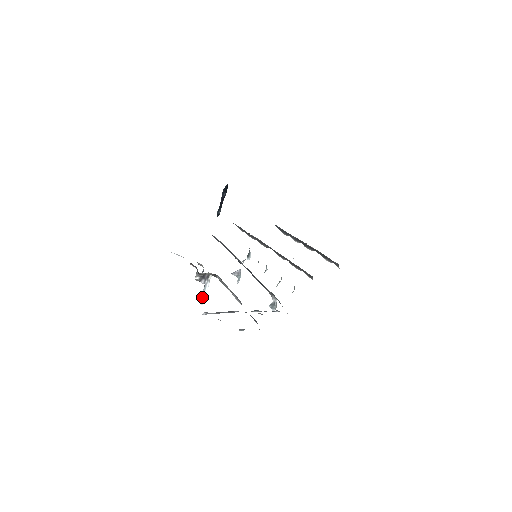
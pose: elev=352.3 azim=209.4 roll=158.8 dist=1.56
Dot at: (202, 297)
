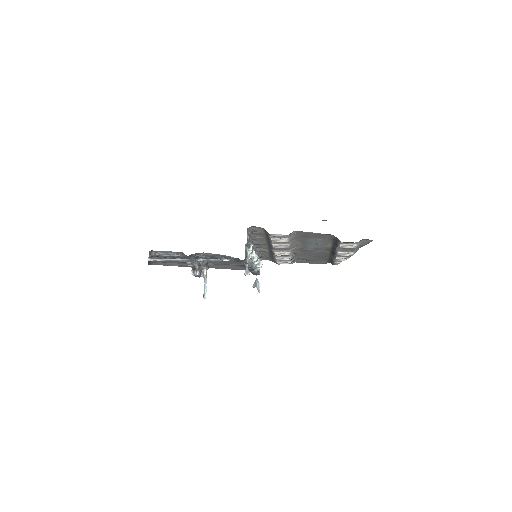
Dot at: (204, 293)
